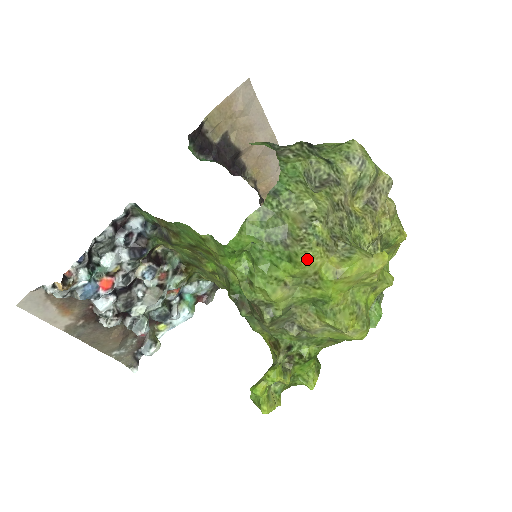
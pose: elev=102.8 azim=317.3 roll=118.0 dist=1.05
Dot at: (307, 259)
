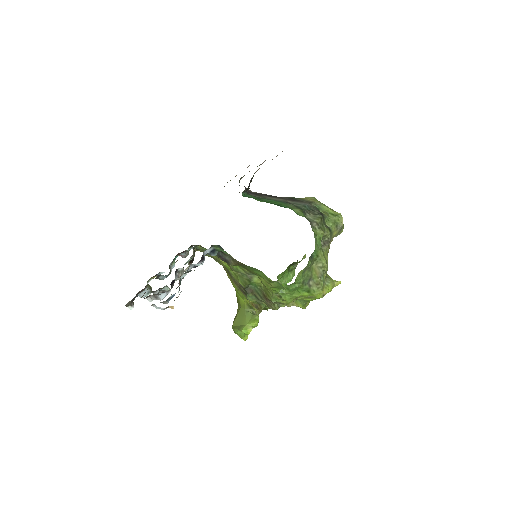
Dot at: occluded
